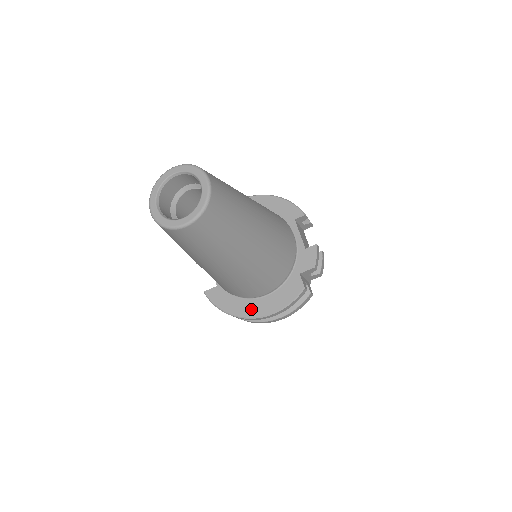
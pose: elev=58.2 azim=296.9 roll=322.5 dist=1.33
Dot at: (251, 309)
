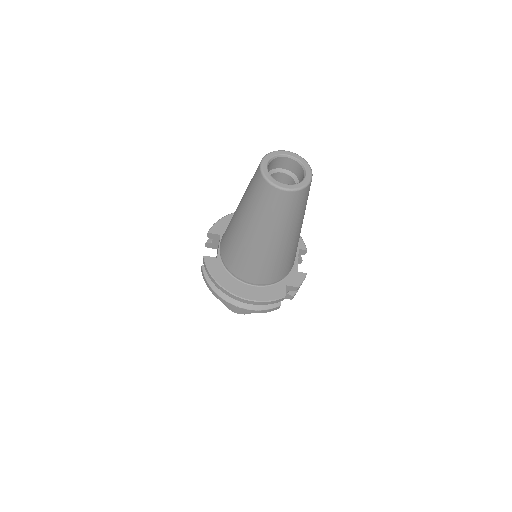
Dot at: (237, 288)
